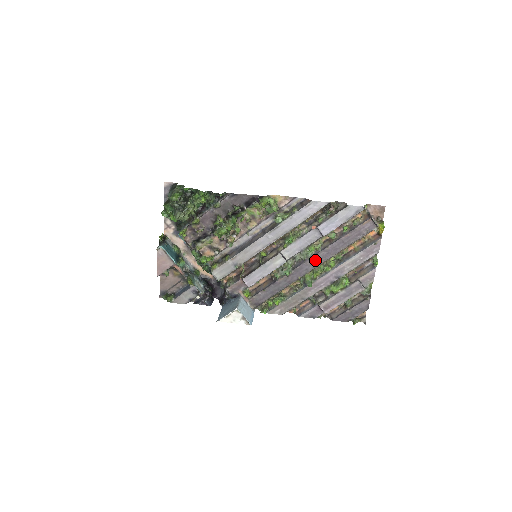
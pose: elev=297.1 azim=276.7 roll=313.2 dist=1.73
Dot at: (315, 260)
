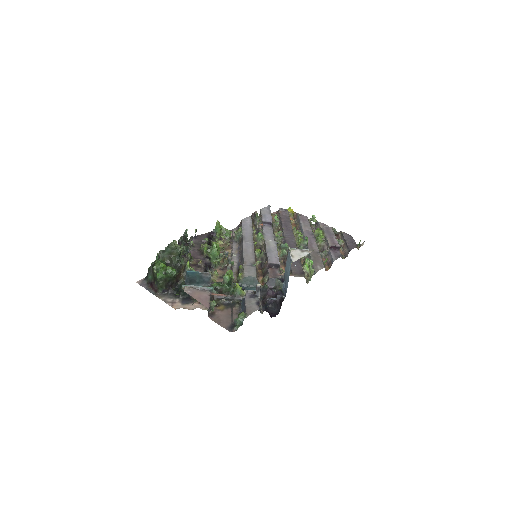
Dot at: (288, 236)
